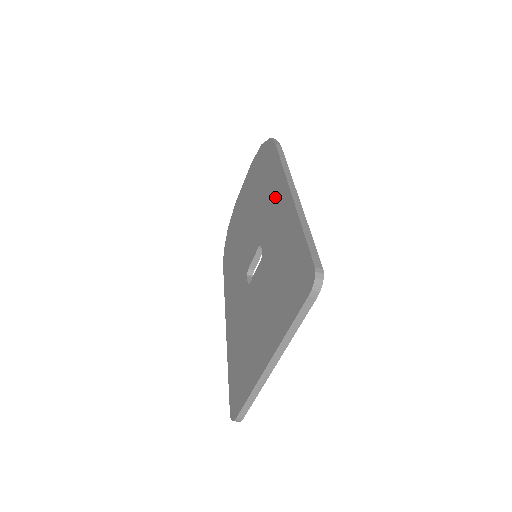
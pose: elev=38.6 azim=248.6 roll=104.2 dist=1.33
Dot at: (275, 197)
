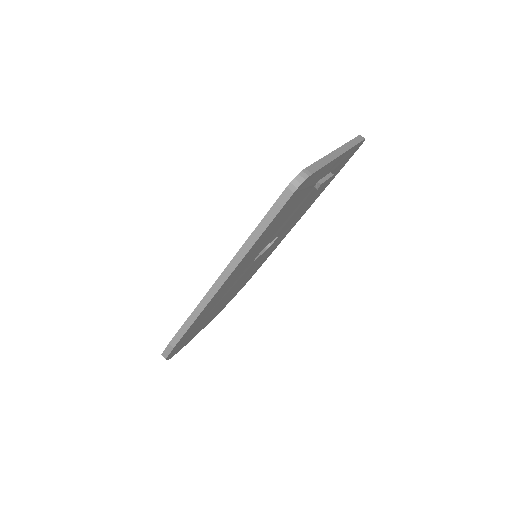
Dot at: occluded
